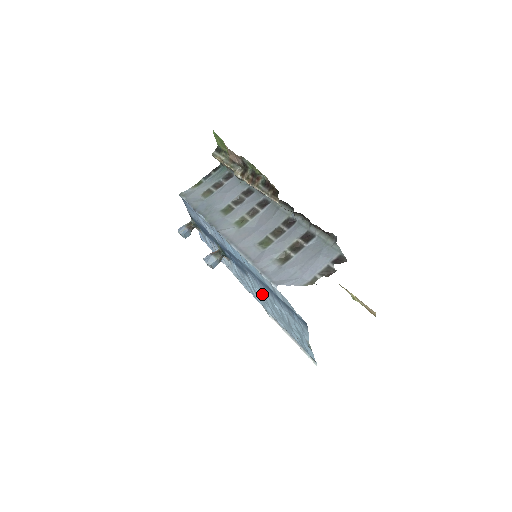
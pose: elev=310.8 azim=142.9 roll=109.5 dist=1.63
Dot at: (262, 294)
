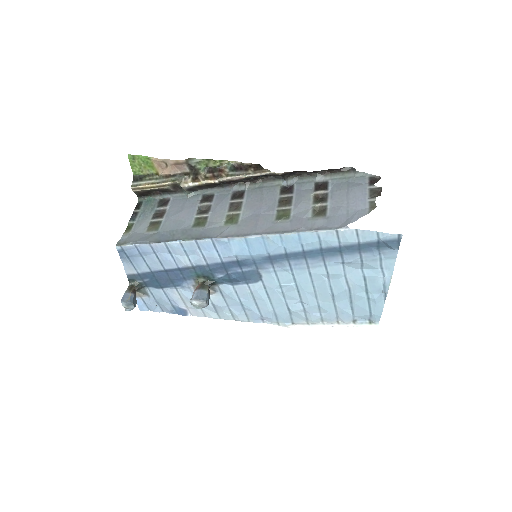
Dot at: (293, 284)
